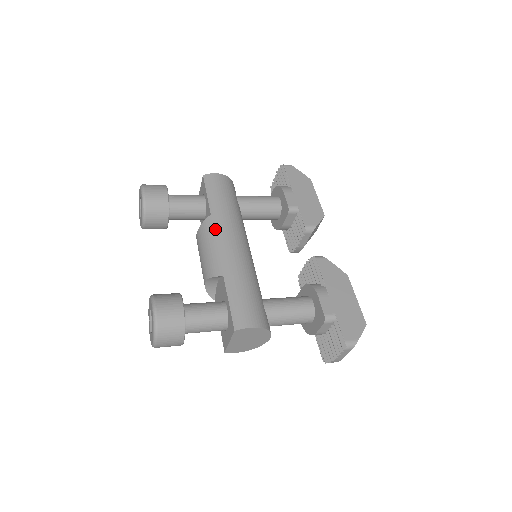
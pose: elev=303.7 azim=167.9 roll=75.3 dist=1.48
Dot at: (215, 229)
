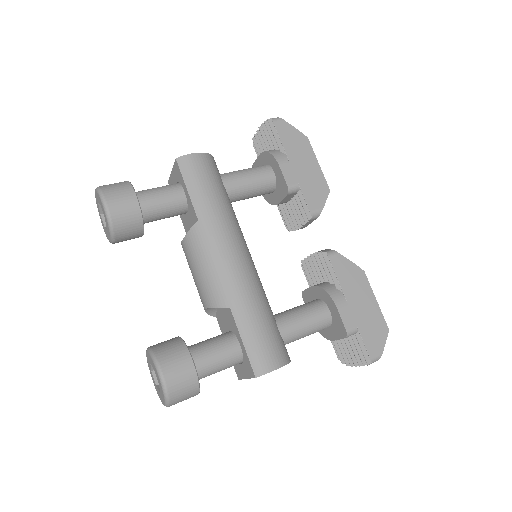
Dot at: (208, 242)
